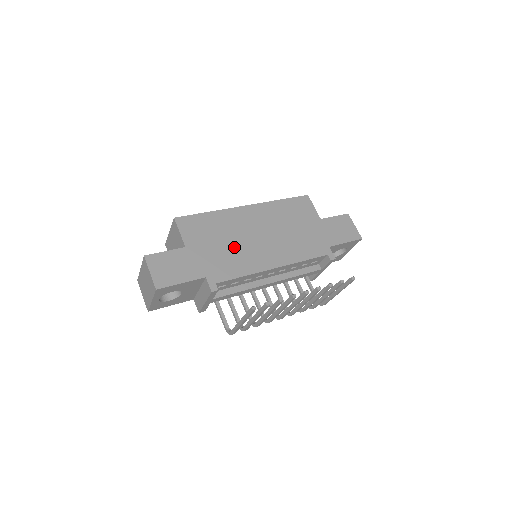
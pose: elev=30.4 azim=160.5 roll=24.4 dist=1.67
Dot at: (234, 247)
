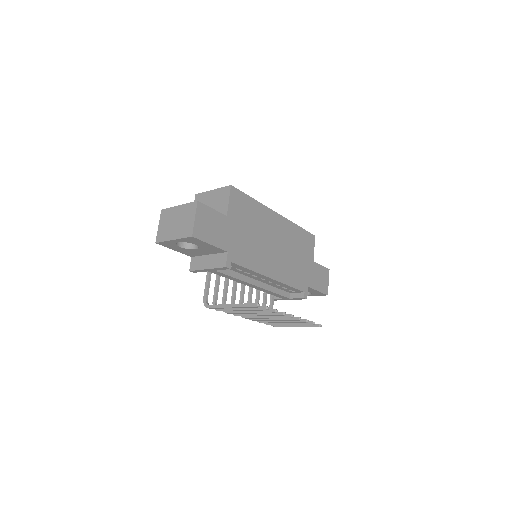
Dot at: (256, 241)
